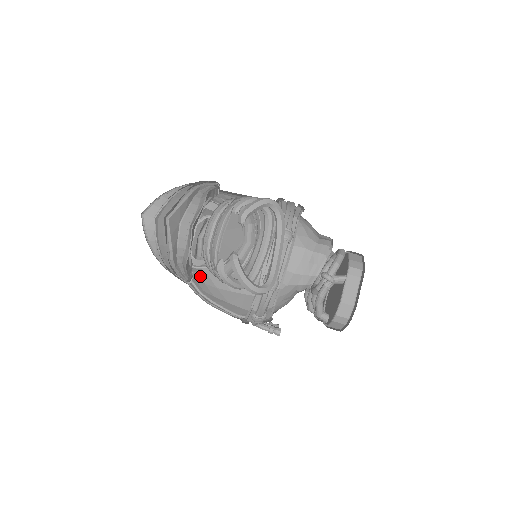
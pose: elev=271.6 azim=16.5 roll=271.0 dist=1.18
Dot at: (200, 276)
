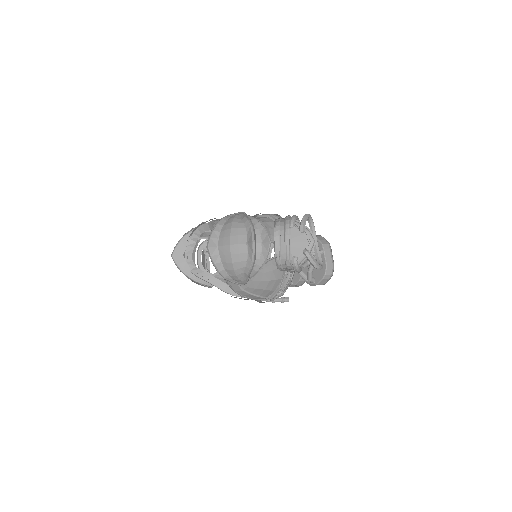
Dot at: occluded
